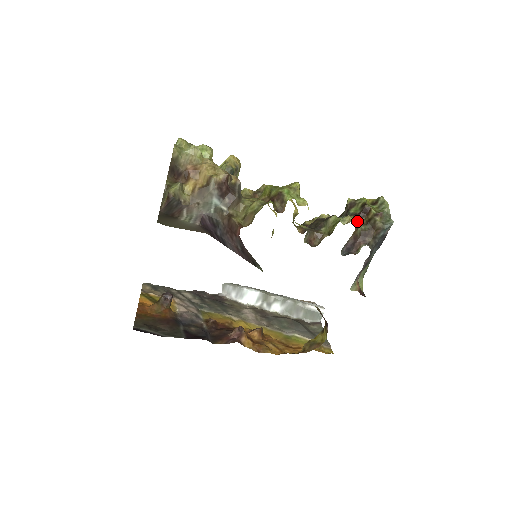
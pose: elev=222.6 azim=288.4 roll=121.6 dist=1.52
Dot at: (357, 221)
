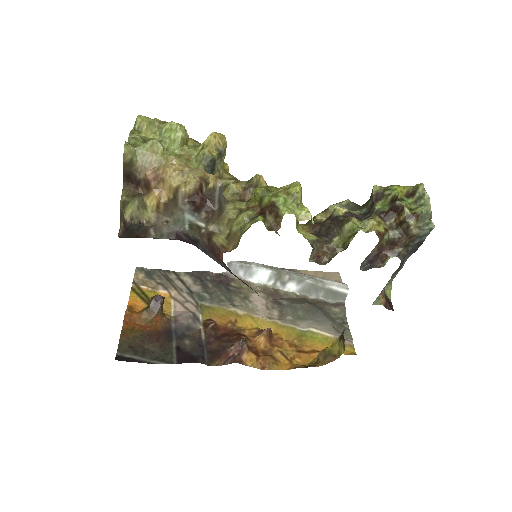
Dot at: (384, 224)
